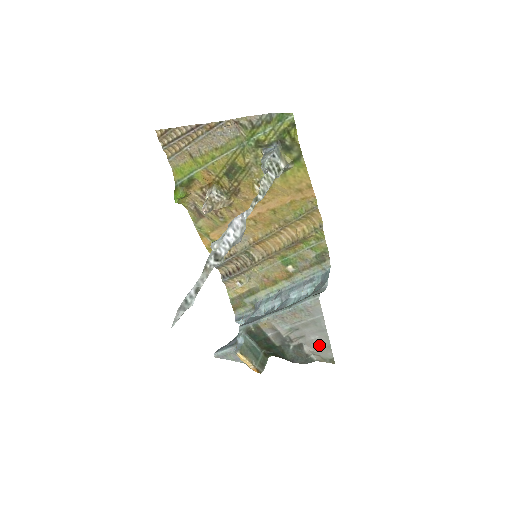
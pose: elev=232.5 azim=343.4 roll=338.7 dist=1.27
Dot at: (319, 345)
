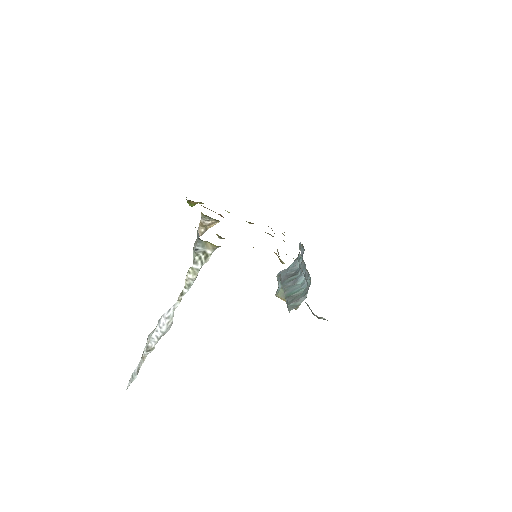
Dot at: occluded
